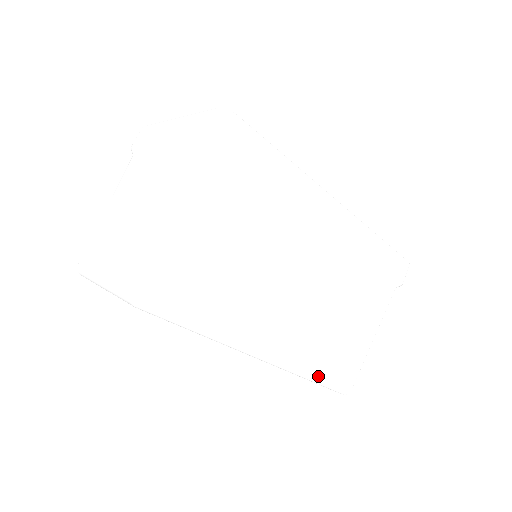
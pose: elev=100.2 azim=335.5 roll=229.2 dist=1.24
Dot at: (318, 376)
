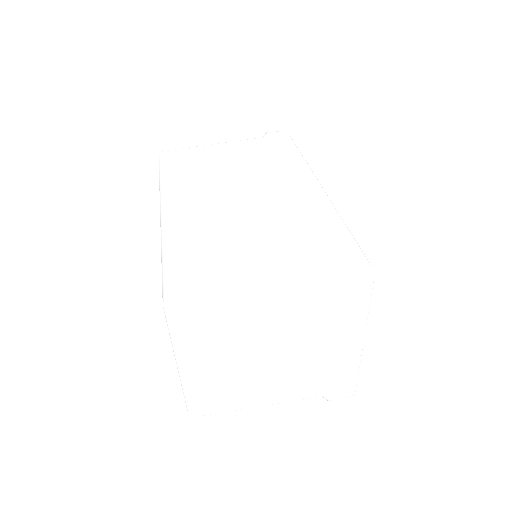
Dot at: (169, 253)
